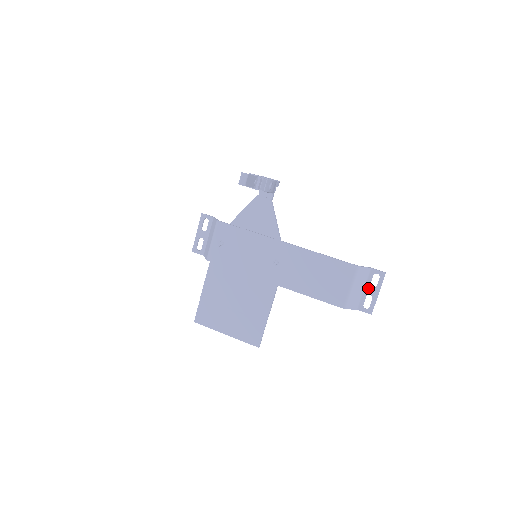
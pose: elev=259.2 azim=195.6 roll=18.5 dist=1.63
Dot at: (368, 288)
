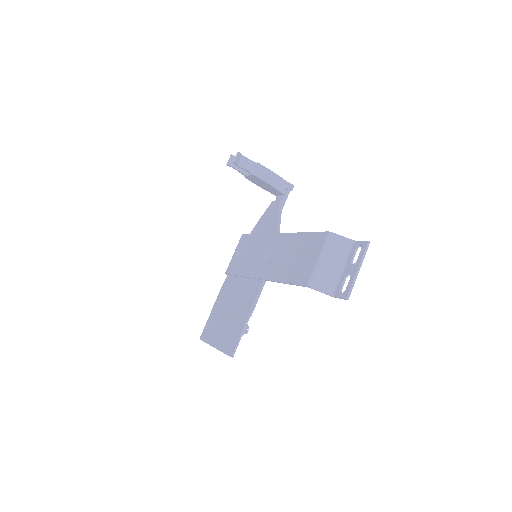
Dot at: (348, 266)
